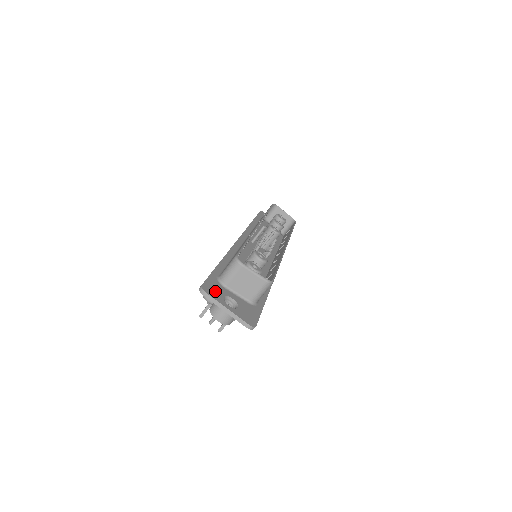
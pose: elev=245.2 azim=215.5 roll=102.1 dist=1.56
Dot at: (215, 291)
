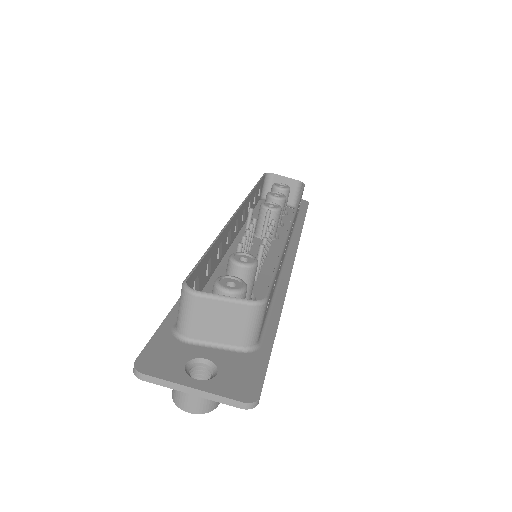
Dot at: (165, 360)
